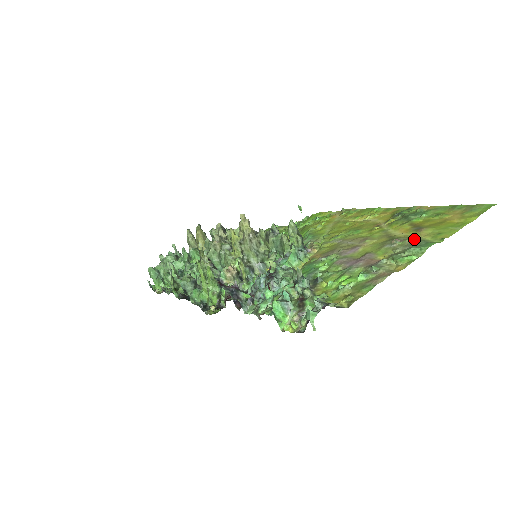
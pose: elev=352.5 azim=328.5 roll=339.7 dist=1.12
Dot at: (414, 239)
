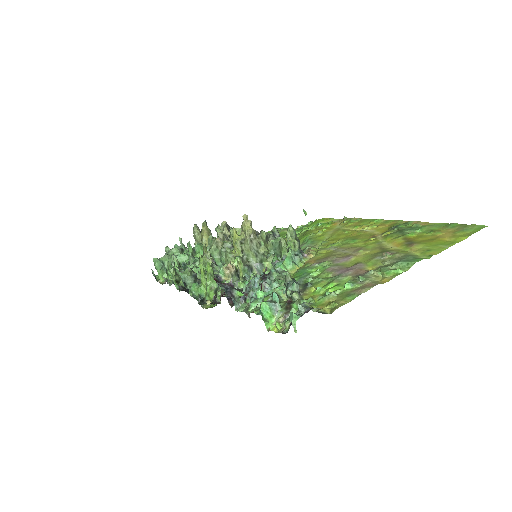
Dot at: (404, 253)
